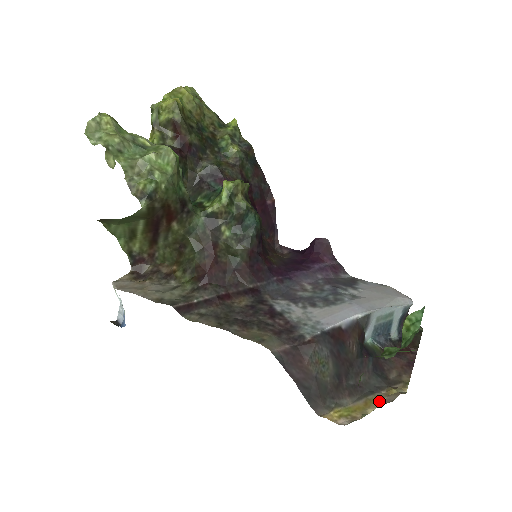
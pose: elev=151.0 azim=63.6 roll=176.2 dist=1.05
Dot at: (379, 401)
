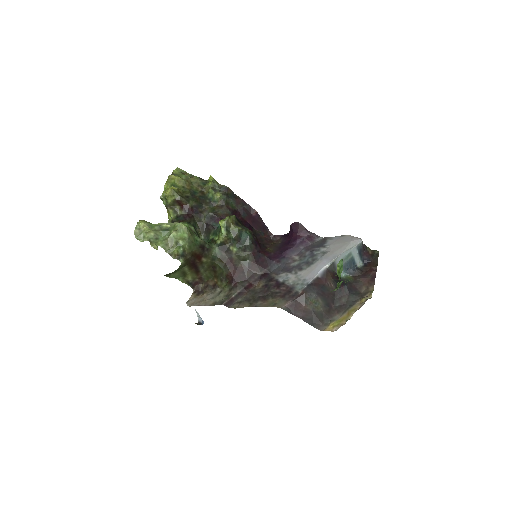
Dot at: (355, 309)
